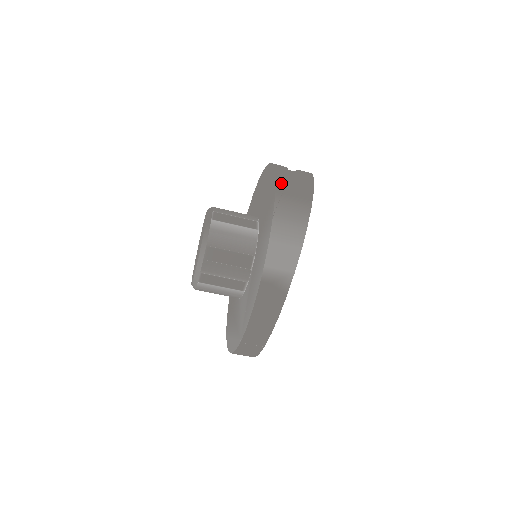
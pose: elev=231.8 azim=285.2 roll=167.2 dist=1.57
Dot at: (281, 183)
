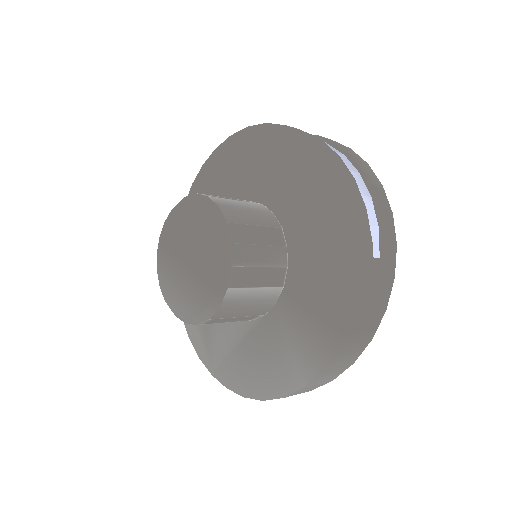
Dot at: (356, 314)
